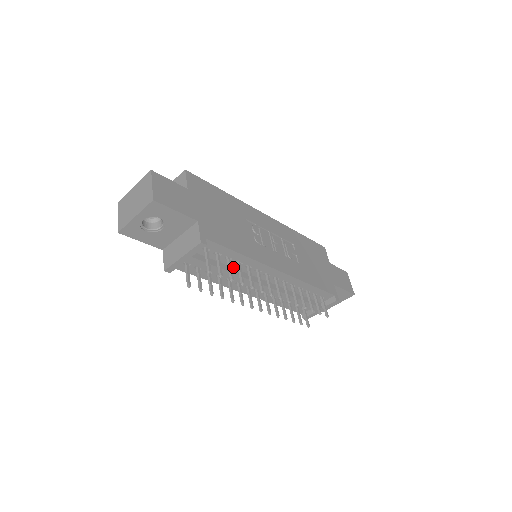
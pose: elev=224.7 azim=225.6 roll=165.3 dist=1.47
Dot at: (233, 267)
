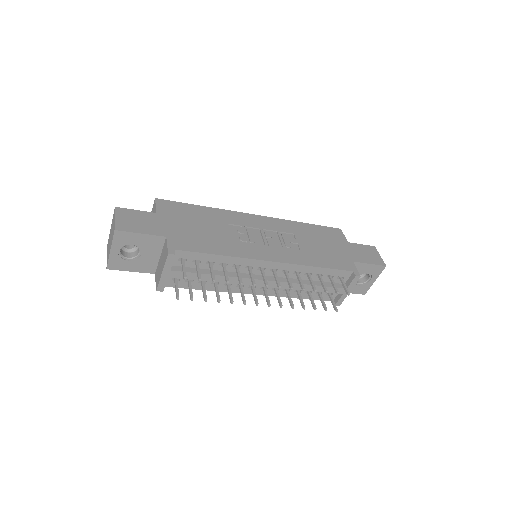
Dot at: (222, 270)
